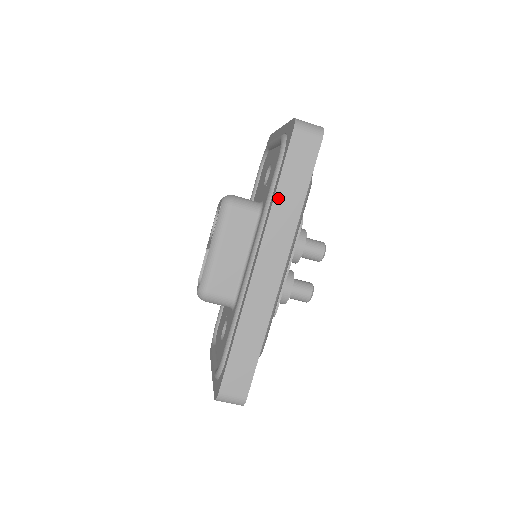
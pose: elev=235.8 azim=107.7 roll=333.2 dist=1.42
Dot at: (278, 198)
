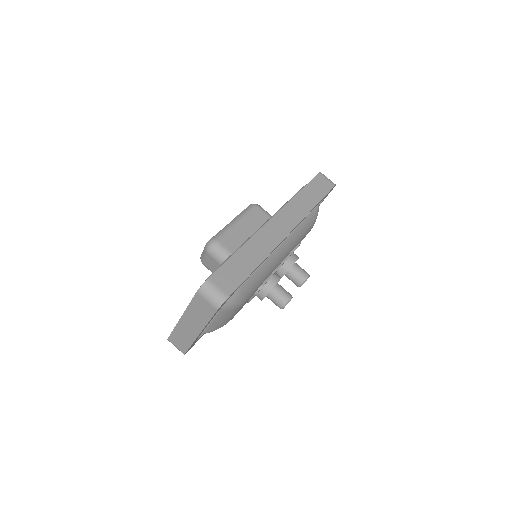
Dot at: (300, 195)
